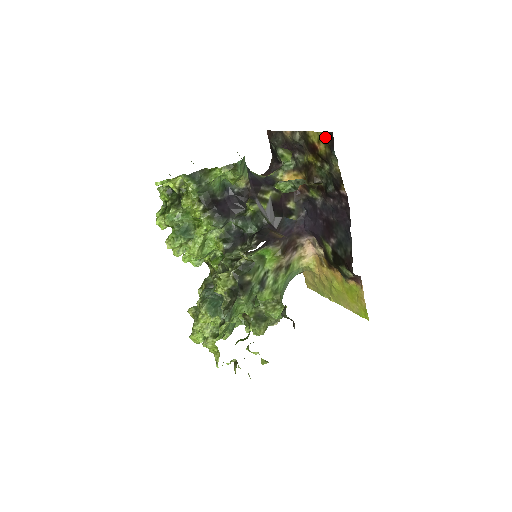
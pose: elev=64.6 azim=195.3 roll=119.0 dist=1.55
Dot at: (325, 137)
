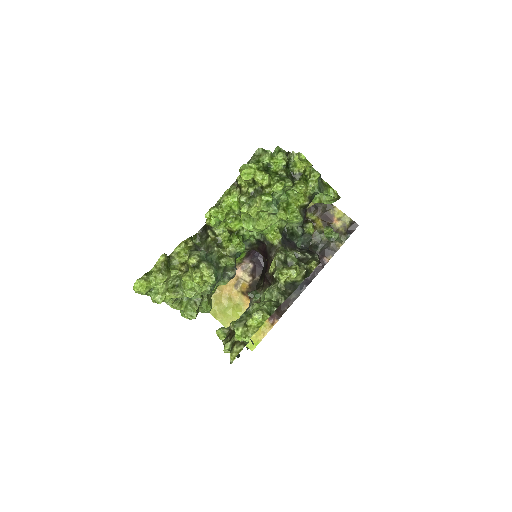
Dot at: (348, 222)
